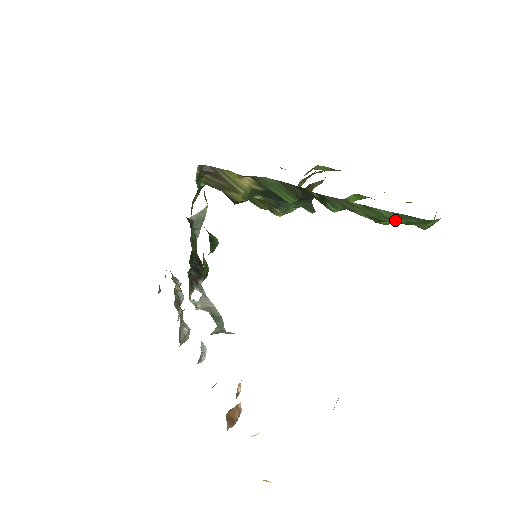
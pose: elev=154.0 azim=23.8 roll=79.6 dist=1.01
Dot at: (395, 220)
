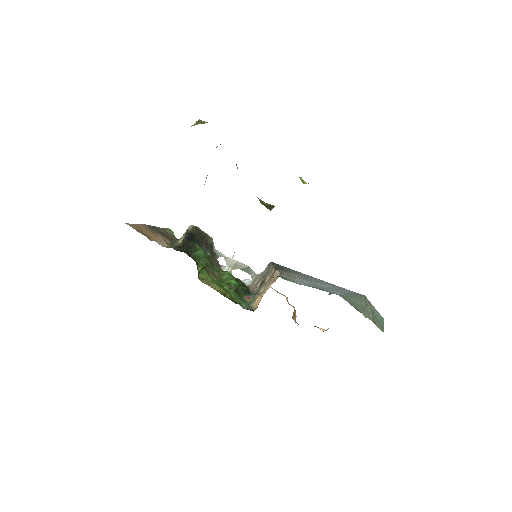
Dot at: occluded
